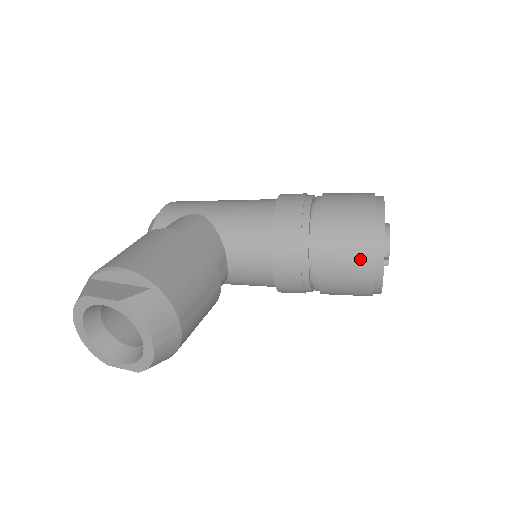
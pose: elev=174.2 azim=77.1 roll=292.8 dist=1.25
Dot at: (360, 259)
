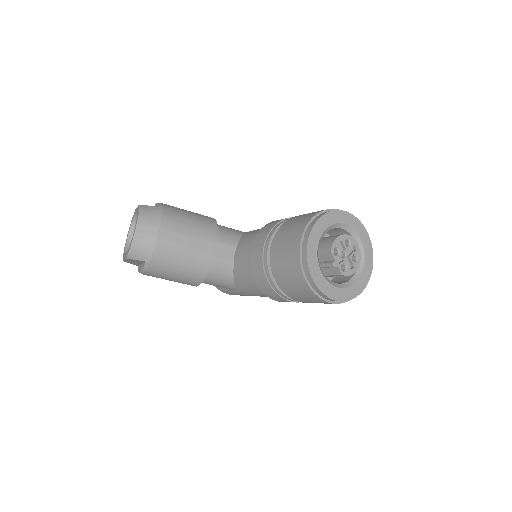
Dot at: (295, 234)
